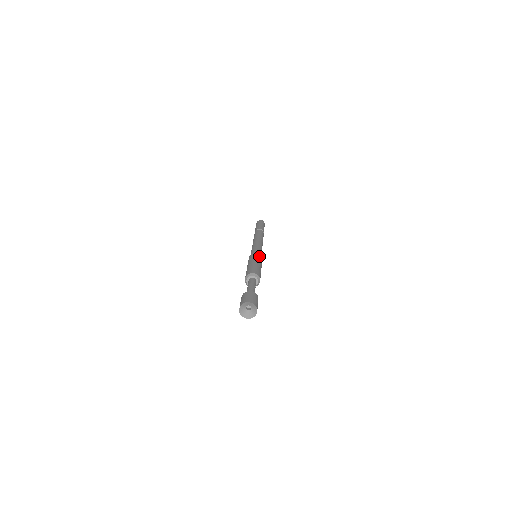
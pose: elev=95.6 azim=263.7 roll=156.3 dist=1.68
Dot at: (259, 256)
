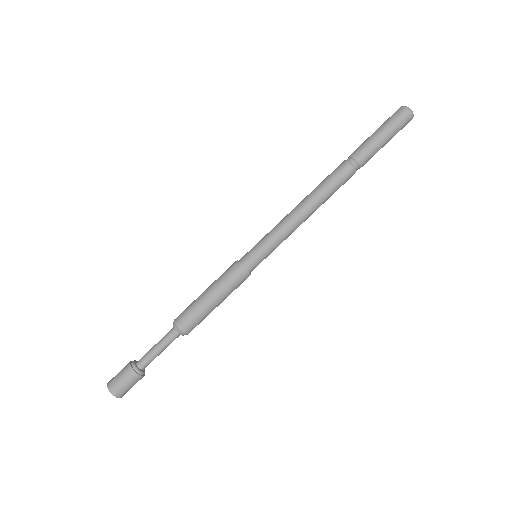
Dot at: (241, 280)
